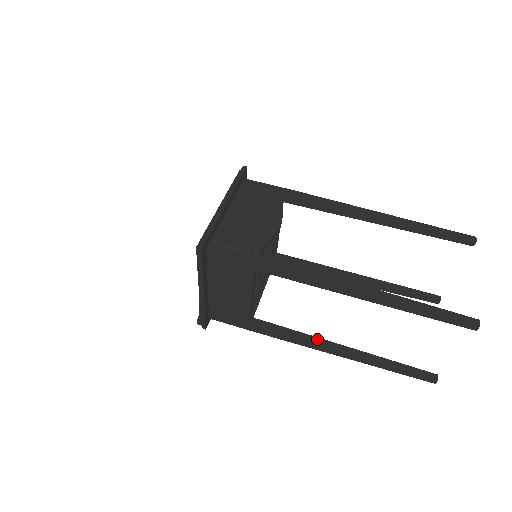
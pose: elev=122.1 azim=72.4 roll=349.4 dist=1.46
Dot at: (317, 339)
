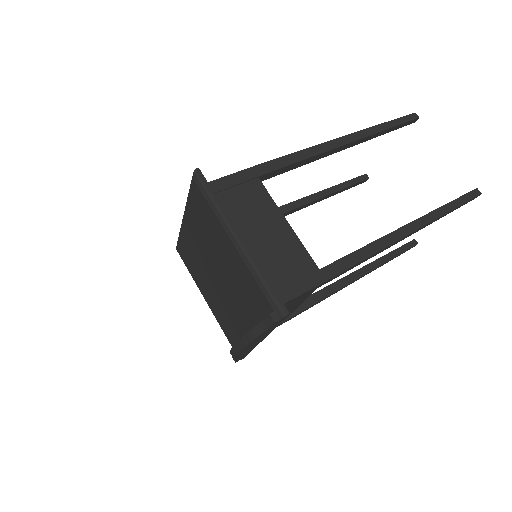
Dot at: occluded
